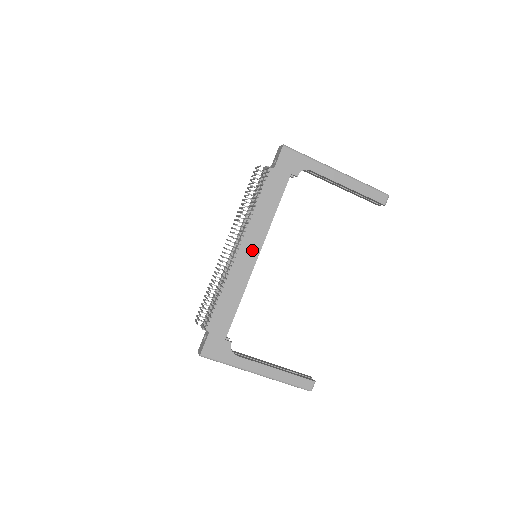
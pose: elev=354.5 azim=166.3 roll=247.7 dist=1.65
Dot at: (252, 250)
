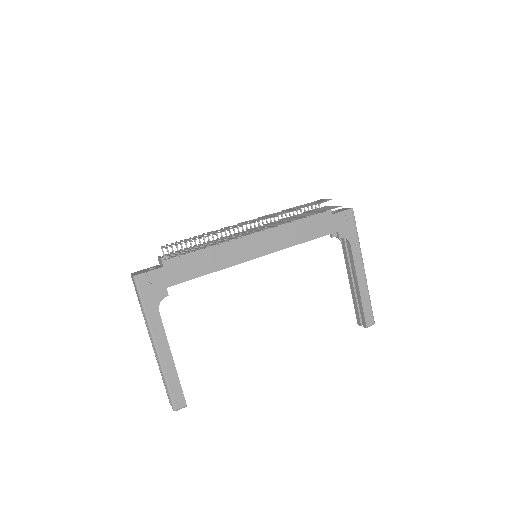
Dot at: (261, 247)
